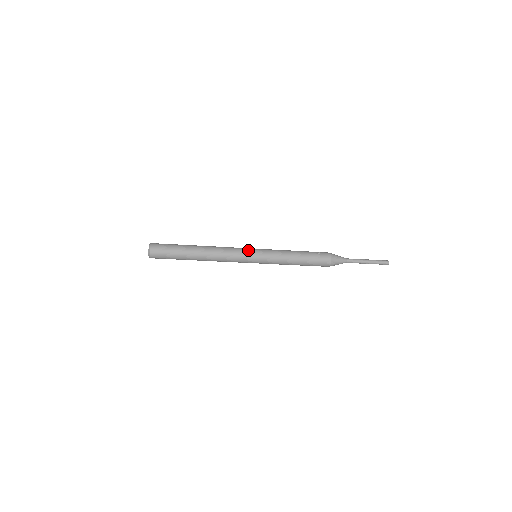
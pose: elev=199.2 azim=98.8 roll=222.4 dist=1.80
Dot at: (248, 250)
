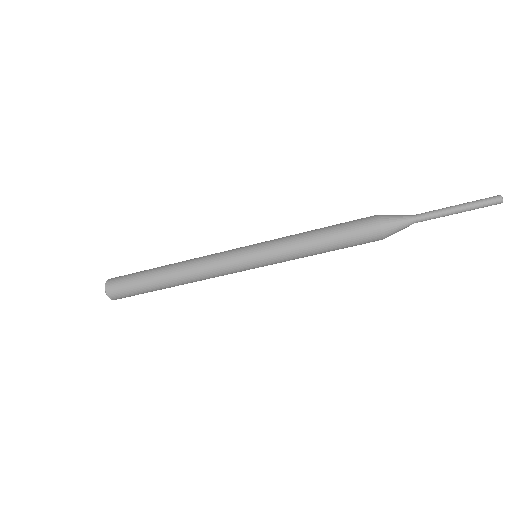
Dot at: occluded
